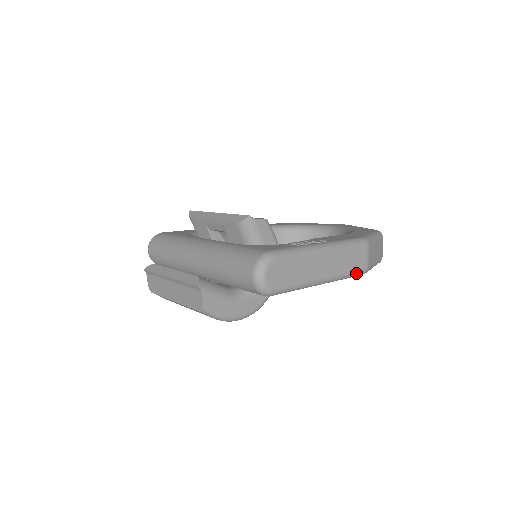
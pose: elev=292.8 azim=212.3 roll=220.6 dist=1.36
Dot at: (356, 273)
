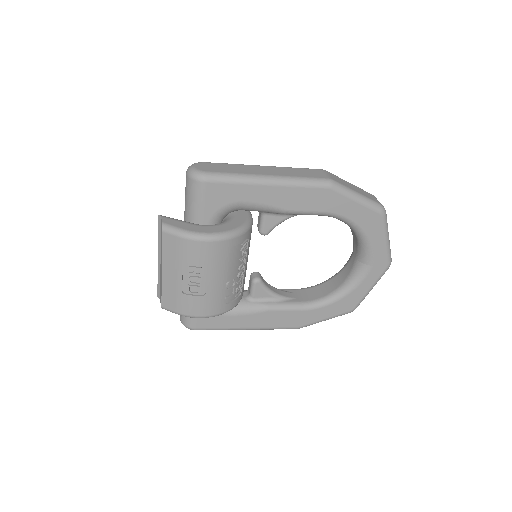
Dot at: (315, 180)
